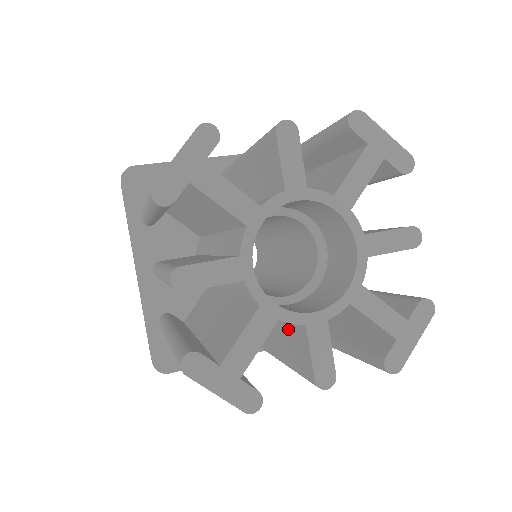
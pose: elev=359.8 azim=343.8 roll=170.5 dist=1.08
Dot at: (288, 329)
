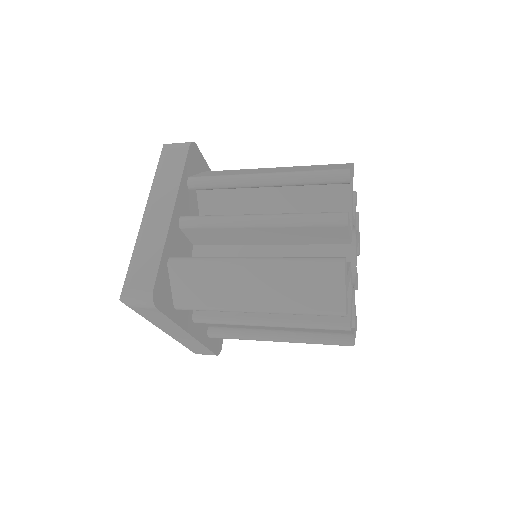
Dot at: occluded
